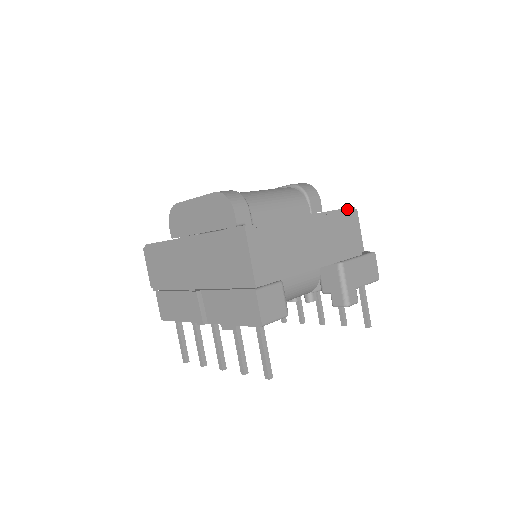
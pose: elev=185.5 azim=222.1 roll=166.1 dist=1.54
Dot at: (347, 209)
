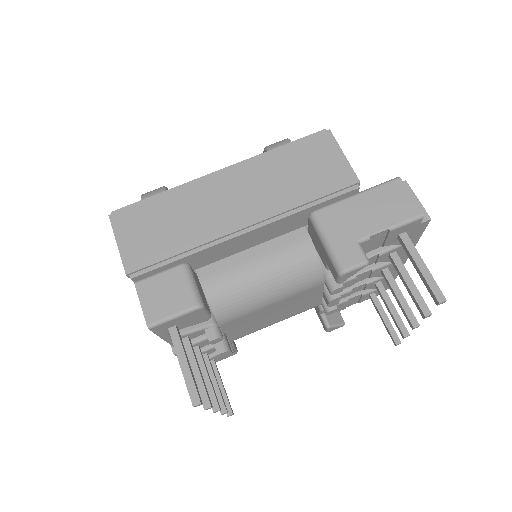
Dot at: (308, 137)
